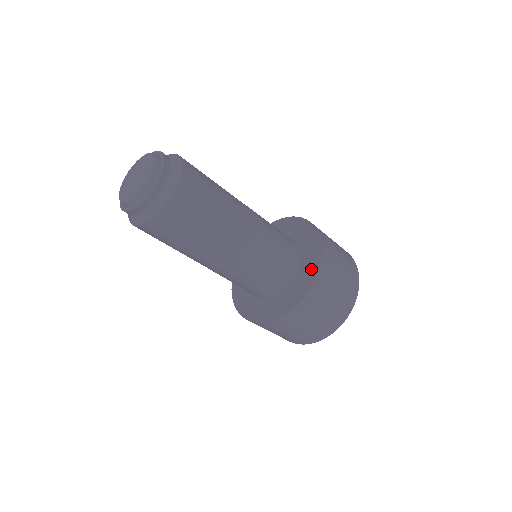
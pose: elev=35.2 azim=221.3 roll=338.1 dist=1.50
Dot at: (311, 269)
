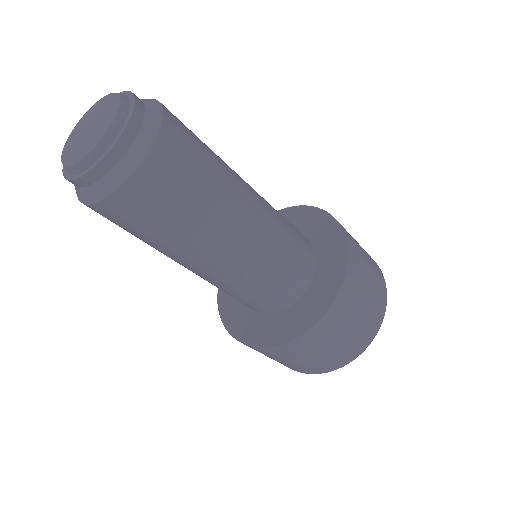
Dot at: (318, 305)
